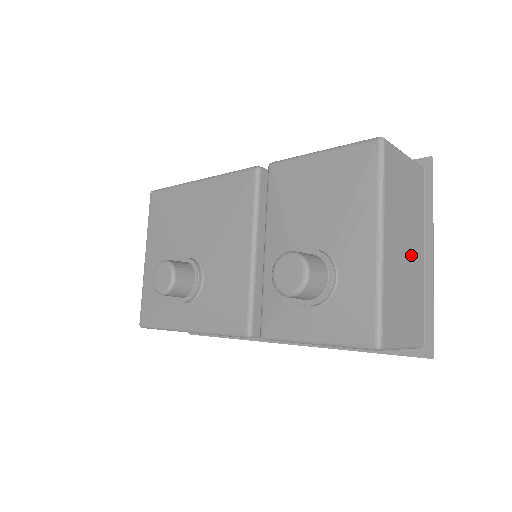
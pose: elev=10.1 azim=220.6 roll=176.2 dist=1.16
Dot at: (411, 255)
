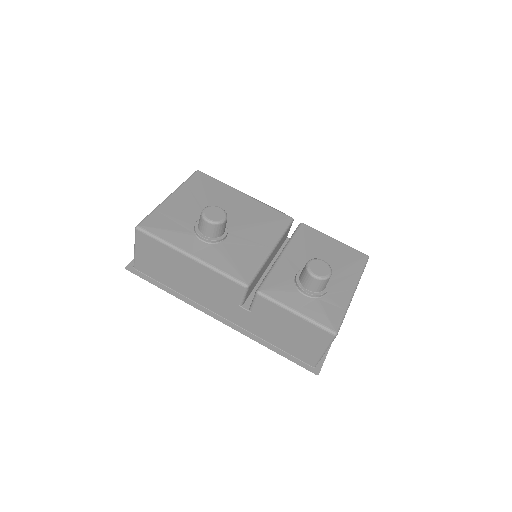
Dot at: occluded
